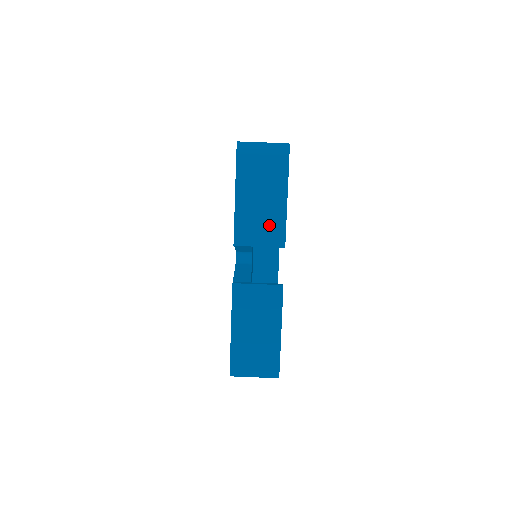
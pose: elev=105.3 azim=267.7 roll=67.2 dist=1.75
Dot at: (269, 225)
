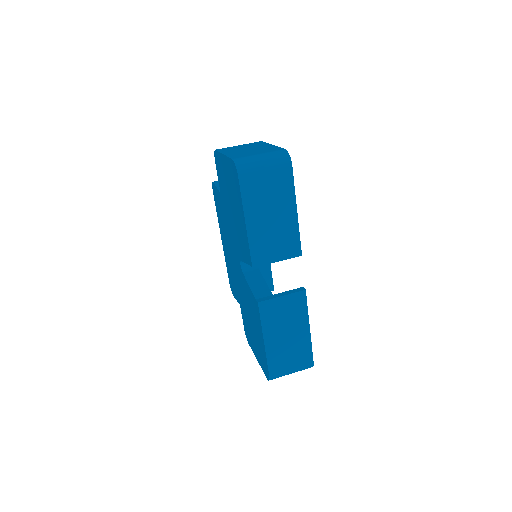
Dot at: (283, 239)
